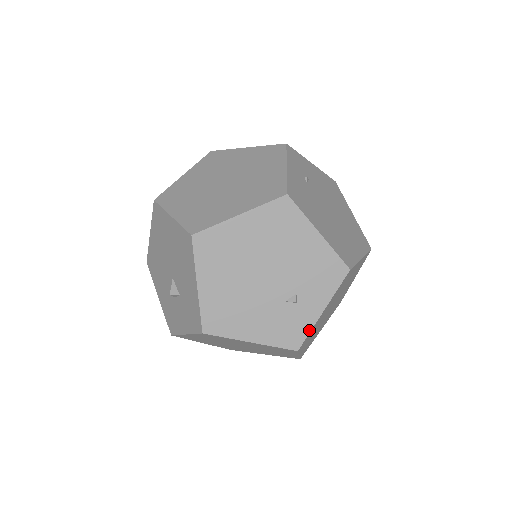
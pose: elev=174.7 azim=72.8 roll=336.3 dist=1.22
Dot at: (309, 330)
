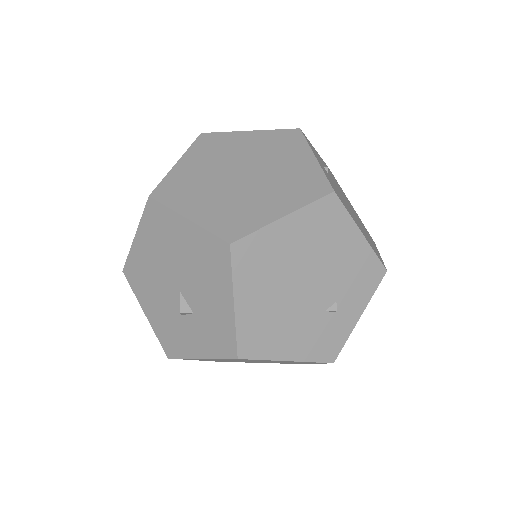
Dot at: (346, 339)
